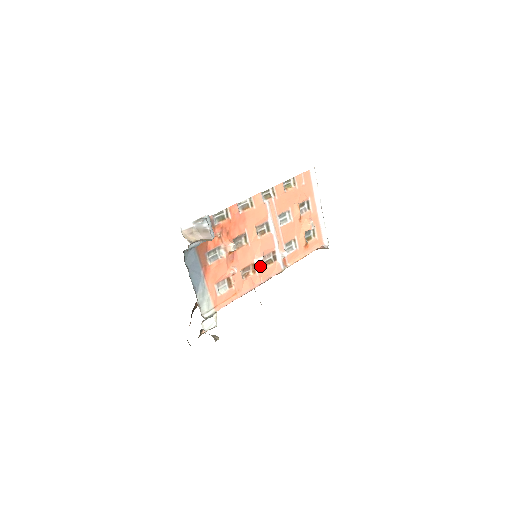
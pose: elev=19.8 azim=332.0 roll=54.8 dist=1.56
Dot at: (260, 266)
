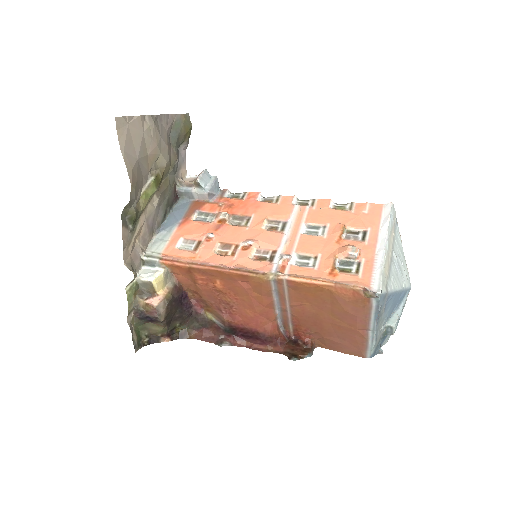
Dot at: (245, 253)
